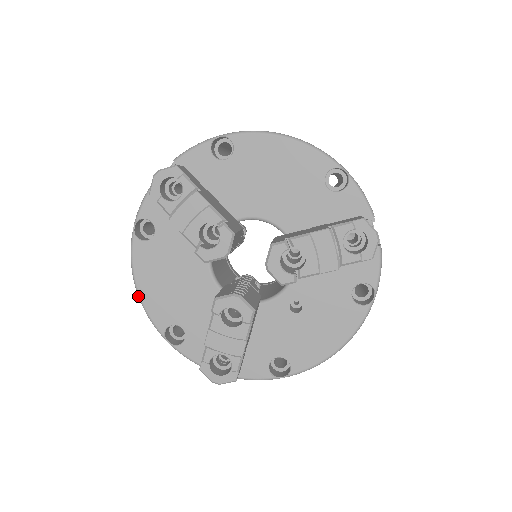
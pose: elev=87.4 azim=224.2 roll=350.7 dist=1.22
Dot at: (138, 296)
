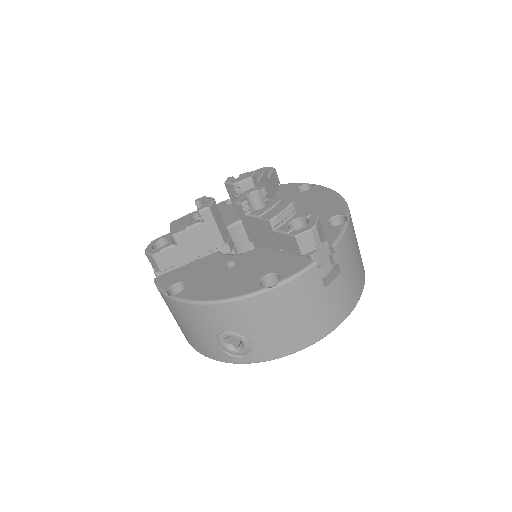
Dot at: occluded
